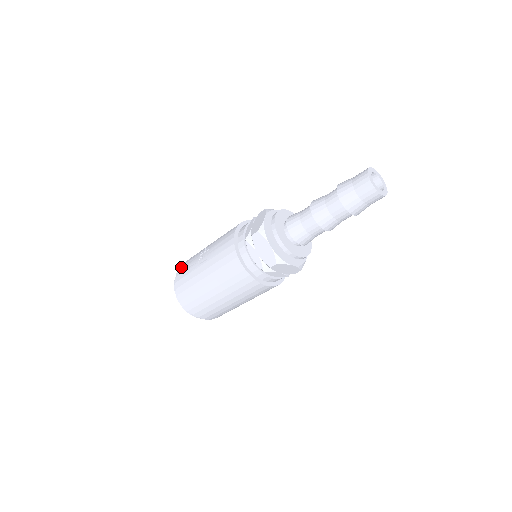
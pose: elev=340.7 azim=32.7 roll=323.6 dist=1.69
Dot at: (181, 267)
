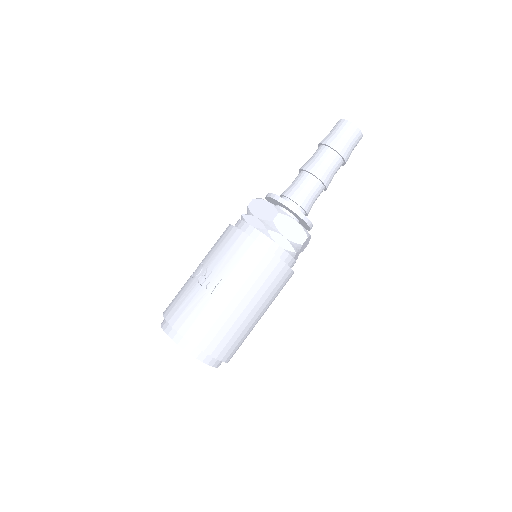
Dot at: (174, 317)
